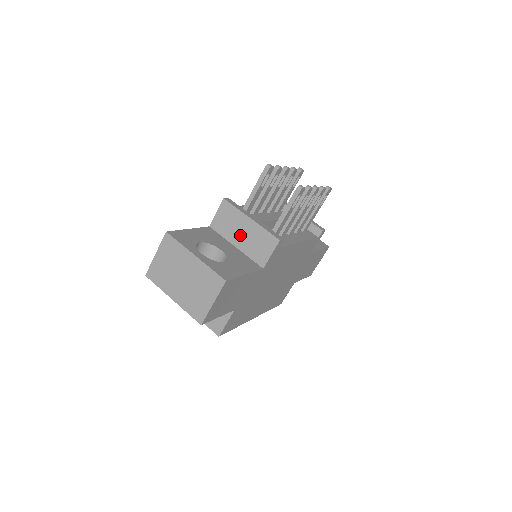
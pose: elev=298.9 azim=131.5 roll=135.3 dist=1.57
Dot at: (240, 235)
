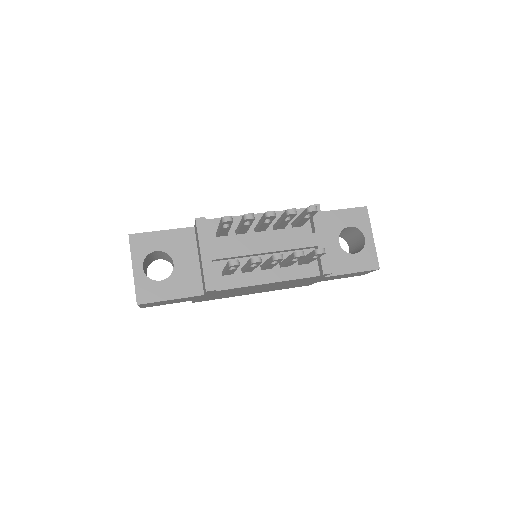
Dot at: (199, 256)
